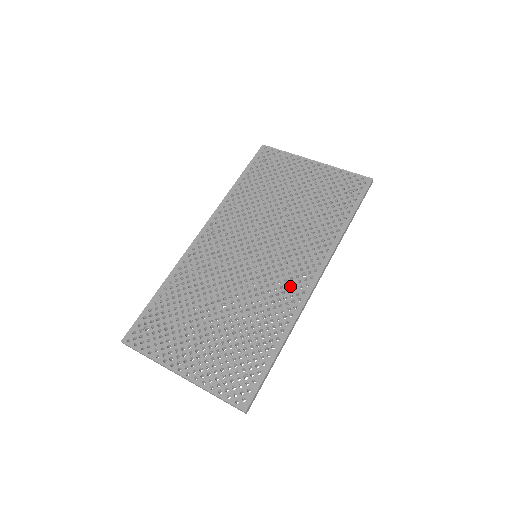
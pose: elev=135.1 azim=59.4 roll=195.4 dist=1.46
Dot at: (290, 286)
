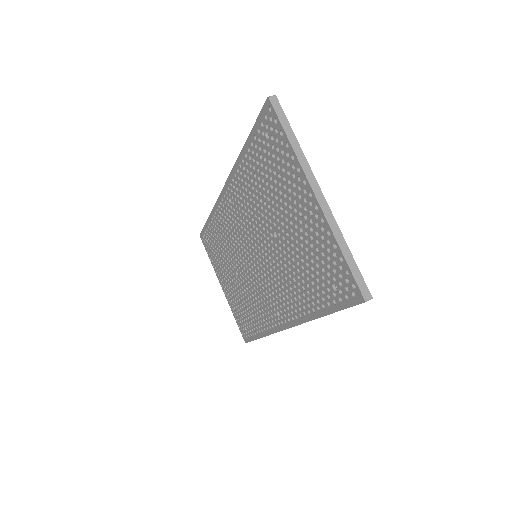
Dot at: (269, 310)
